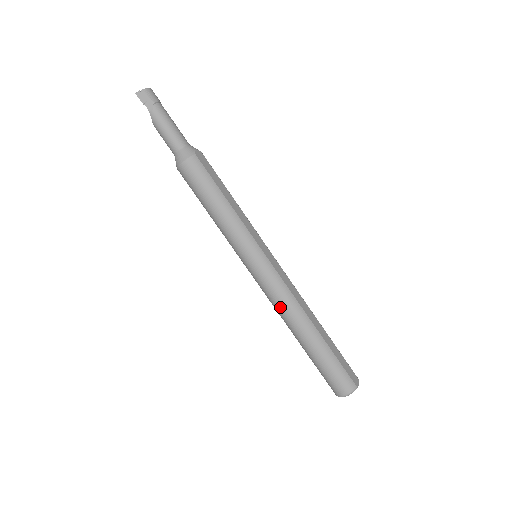
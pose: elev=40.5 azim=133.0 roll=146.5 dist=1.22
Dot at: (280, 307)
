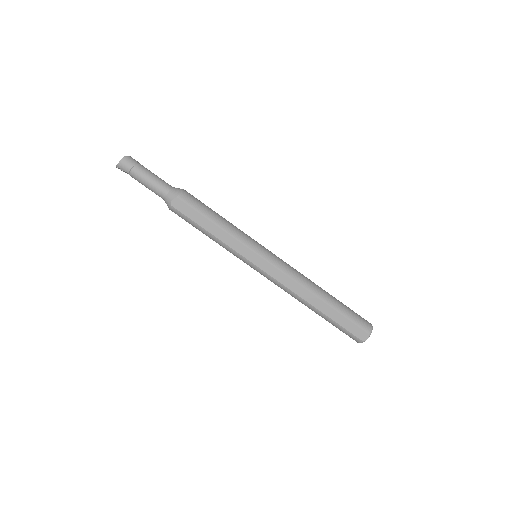
Dot at: occluded
